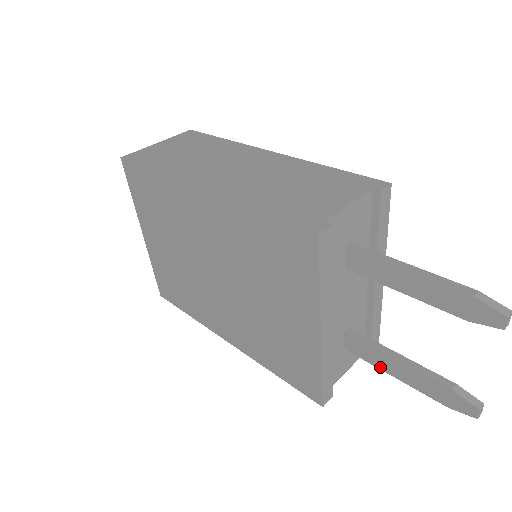
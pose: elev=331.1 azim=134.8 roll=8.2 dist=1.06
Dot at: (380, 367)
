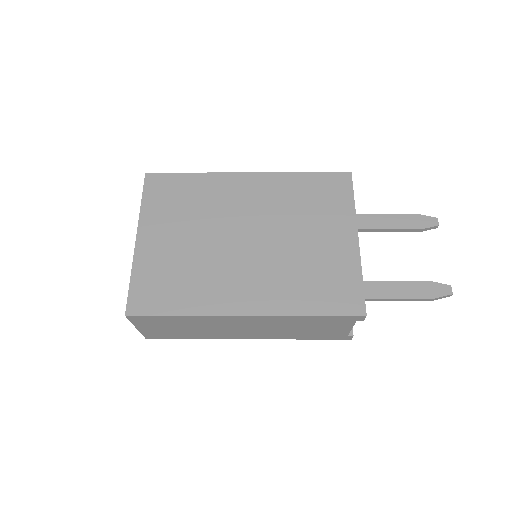
Dot at: (382, 296)
